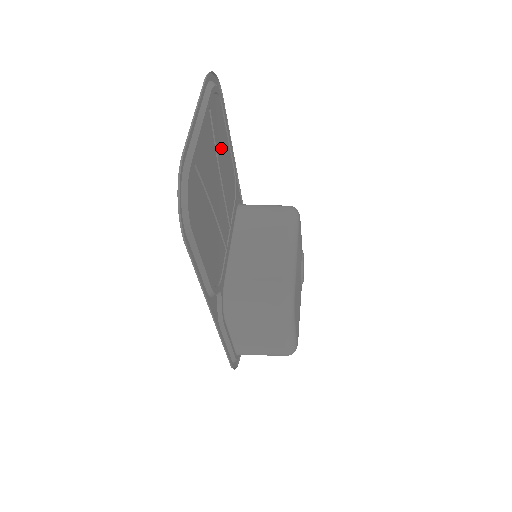
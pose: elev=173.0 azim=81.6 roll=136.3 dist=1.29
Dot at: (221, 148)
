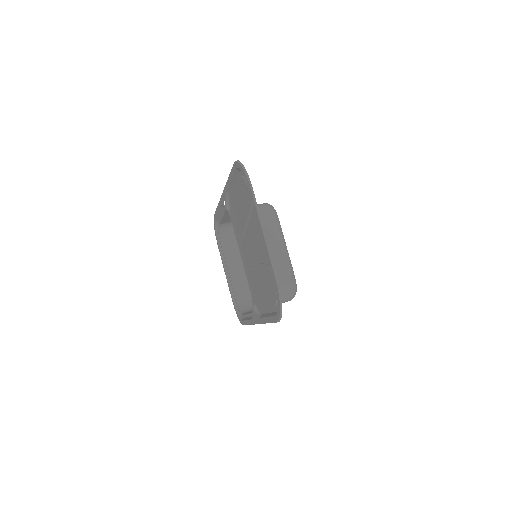
Dot at: (243, 209)
